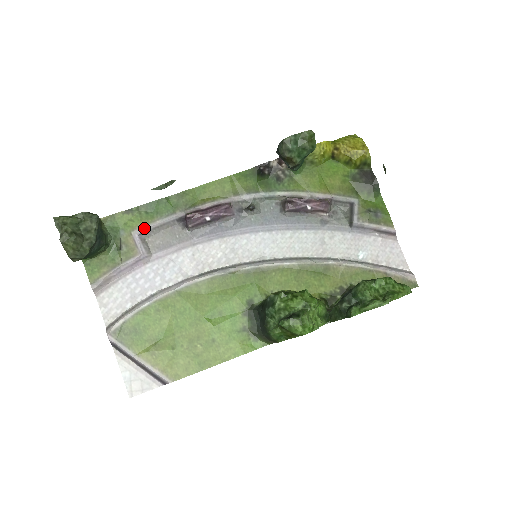
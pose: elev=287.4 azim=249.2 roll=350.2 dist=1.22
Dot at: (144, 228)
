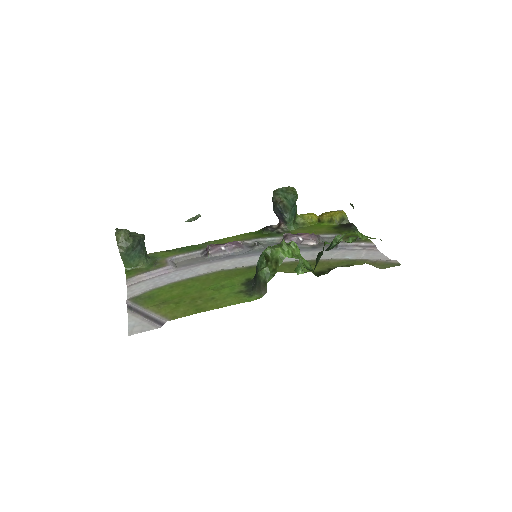
Dot at: (176, 256)
